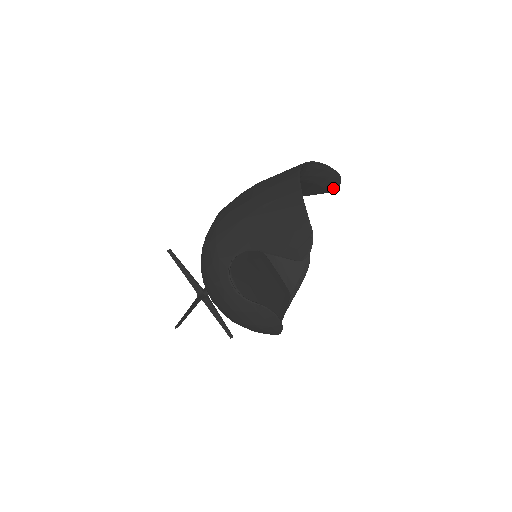
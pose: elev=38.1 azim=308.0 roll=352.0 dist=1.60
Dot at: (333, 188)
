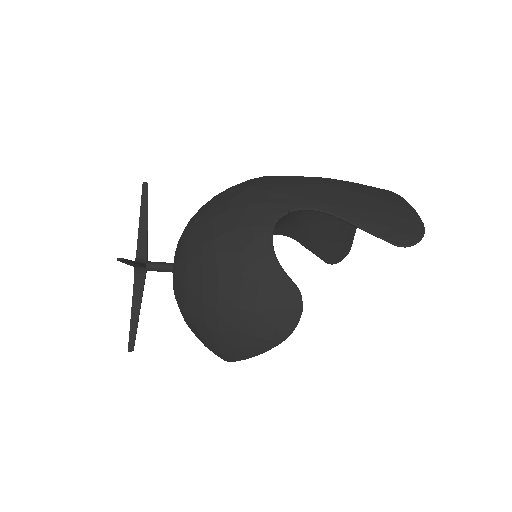
Dot at: (334, 260)
